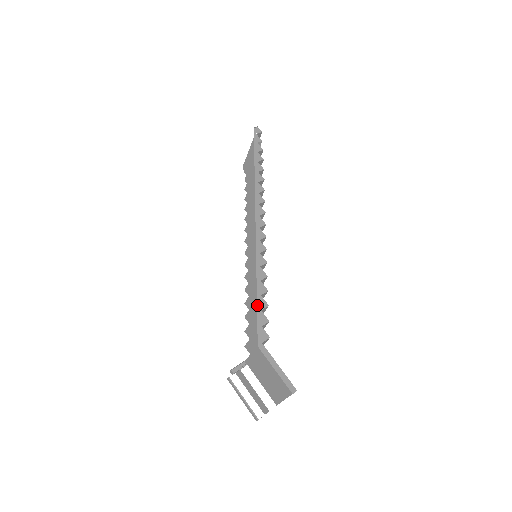
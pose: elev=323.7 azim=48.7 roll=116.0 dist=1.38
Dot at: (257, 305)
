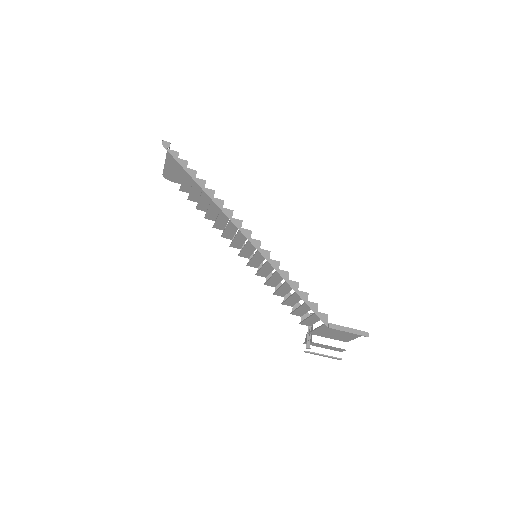
Dot at: (303, 300)
